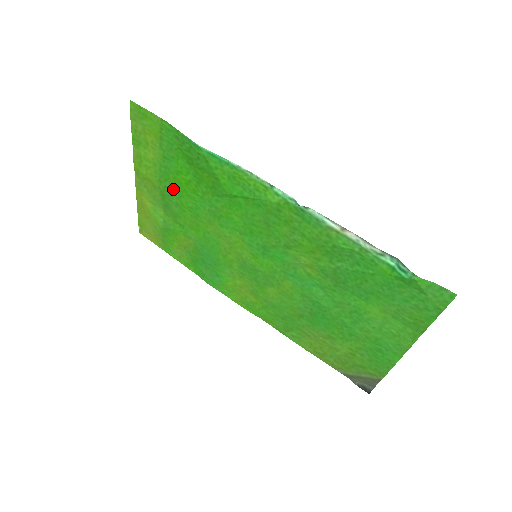
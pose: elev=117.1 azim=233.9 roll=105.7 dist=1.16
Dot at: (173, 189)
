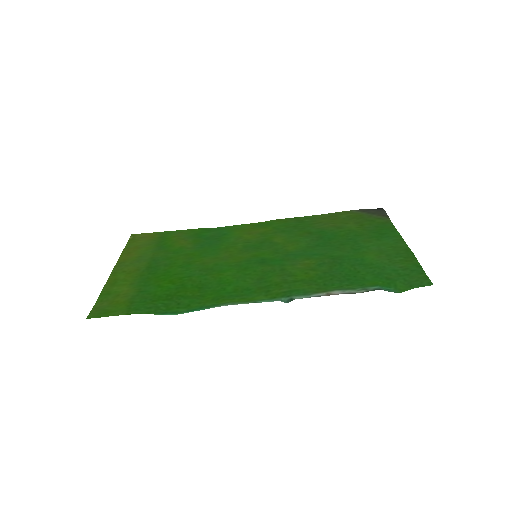
Dot at: (158, 274)
